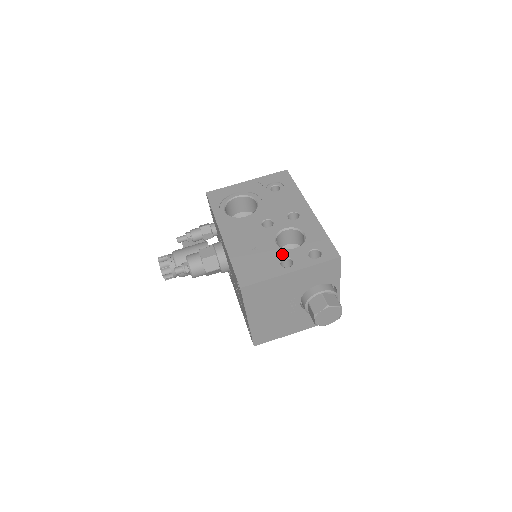
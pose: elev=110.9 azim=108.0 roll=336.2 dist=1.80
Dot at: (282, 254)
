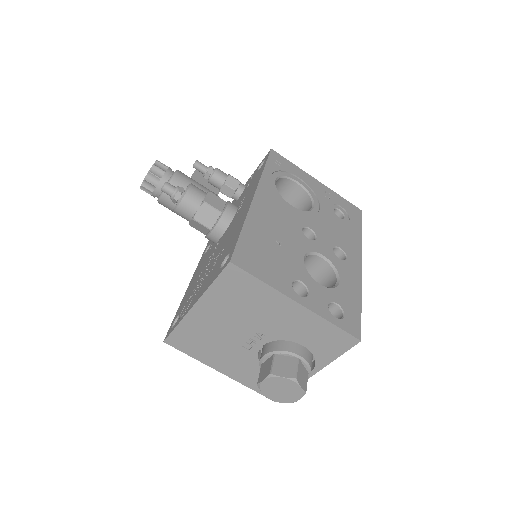
Dot at: (302, 275)
